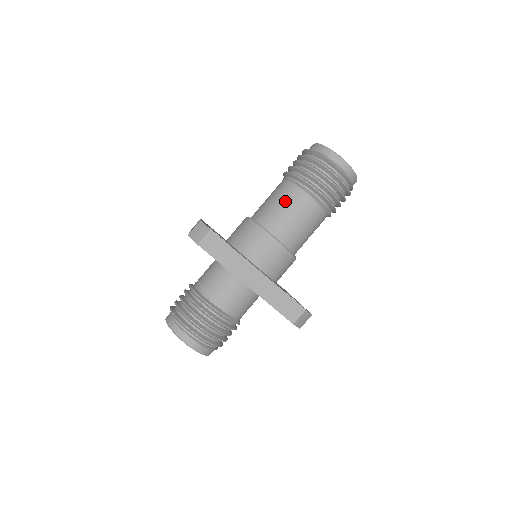
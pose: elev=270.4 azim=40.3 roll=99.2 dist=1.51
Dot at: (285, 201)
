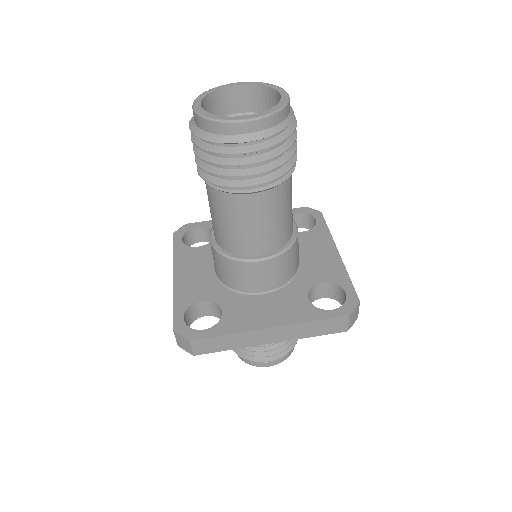
Dot at: (229, 217)
